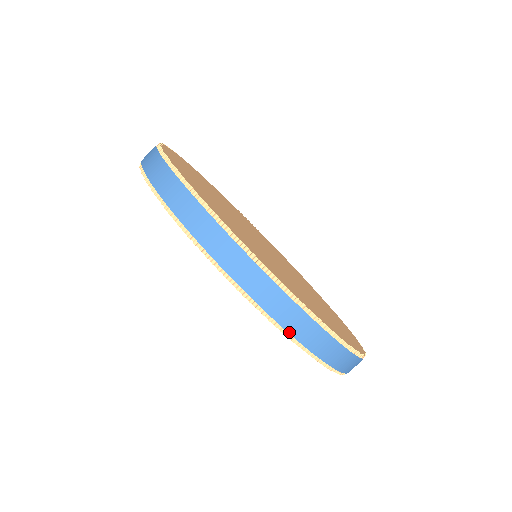
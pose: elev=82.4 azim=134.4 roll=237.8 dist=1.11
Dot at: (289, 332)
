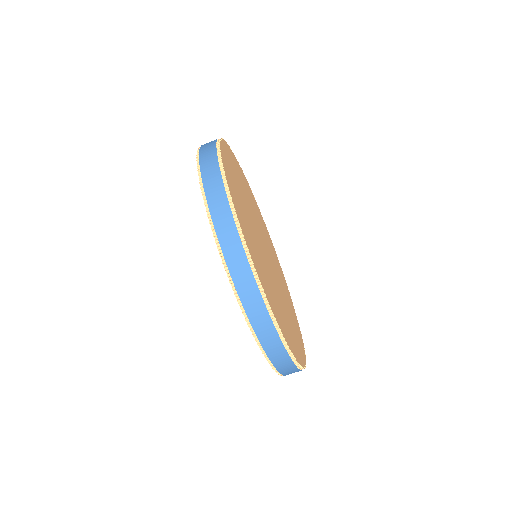
Dot at: (223, 251)
